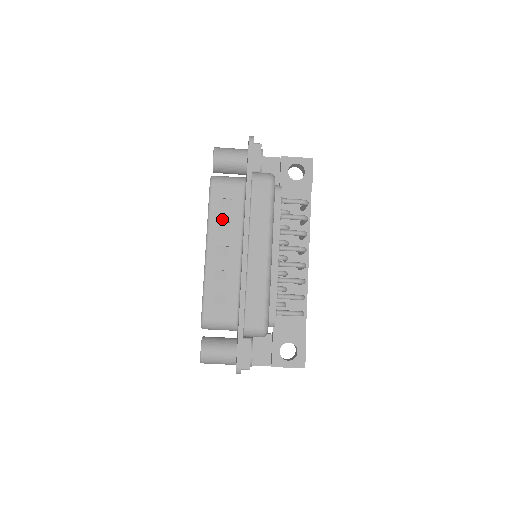
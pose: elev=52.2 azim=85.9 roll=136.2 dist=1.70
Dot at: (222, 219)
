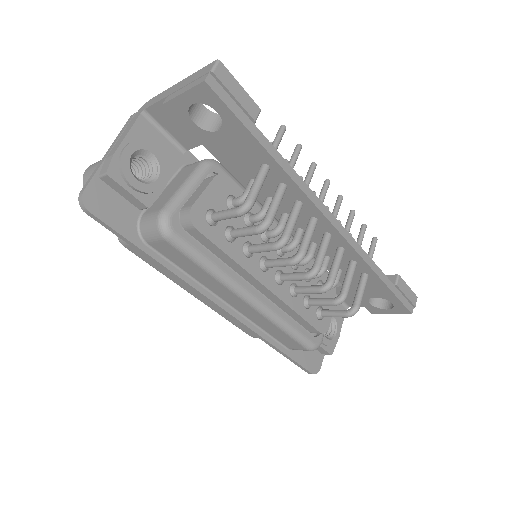
Dot at: occluded
